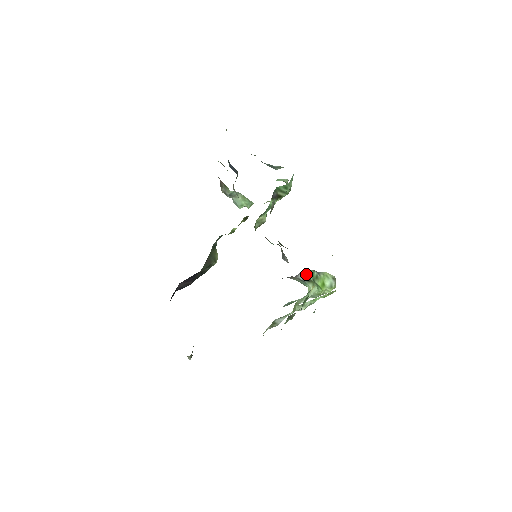
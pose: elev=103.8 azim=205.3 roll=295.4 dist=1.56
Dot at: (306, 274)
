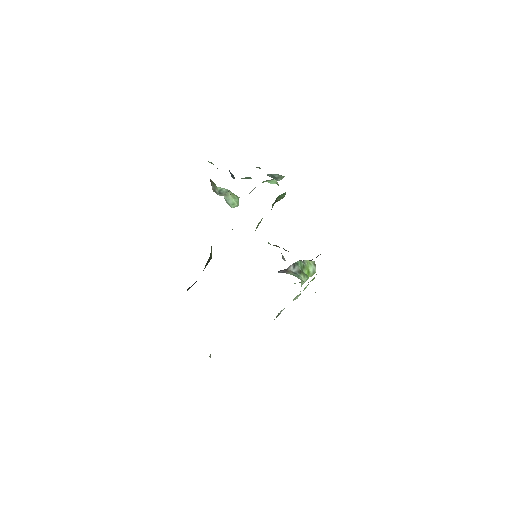
Dot at: (296, 266)
